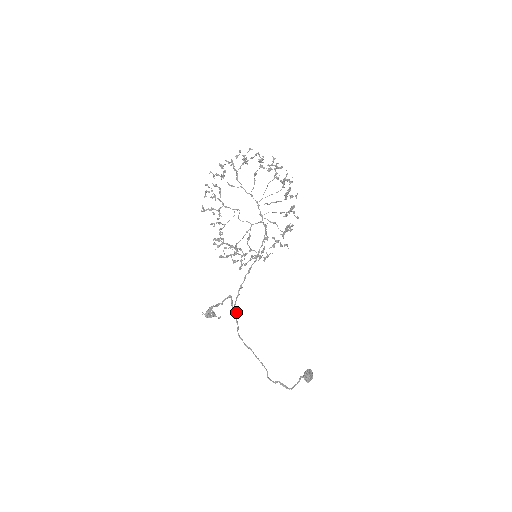
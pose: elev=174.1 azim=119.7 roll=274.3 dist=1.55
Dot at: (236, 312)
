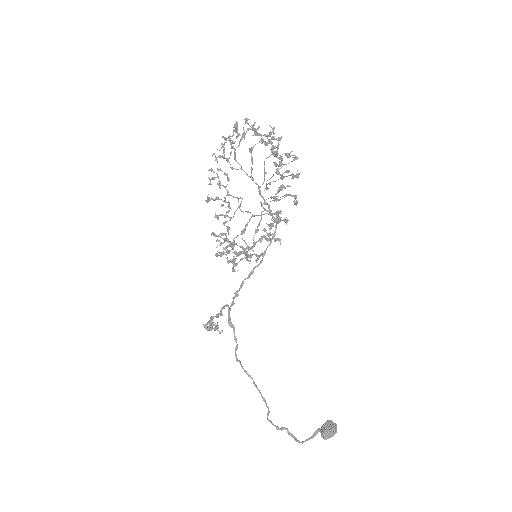
Dot at: (233, 326)
